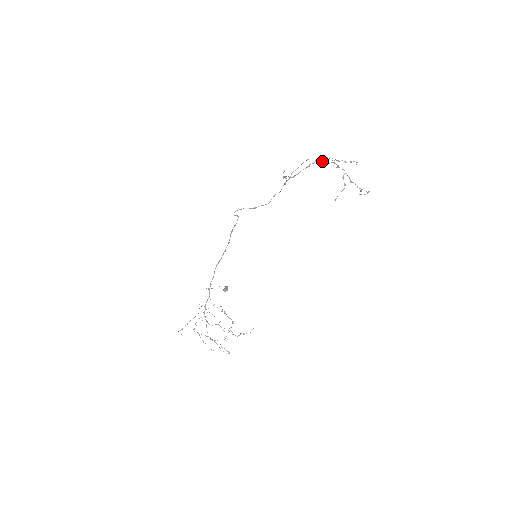
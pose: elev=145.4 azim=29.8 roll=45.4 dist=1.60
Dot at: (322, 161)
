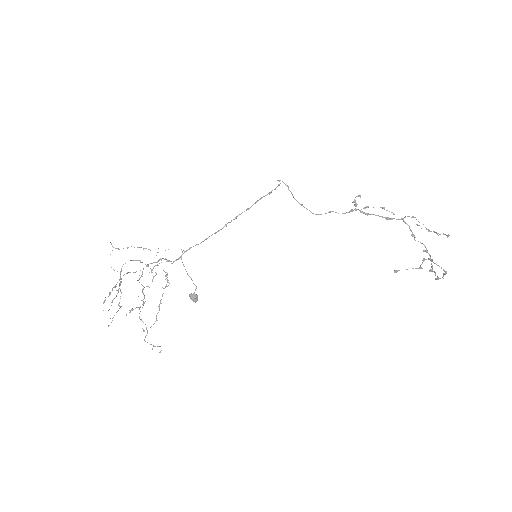
Dot at: (410, 229)
